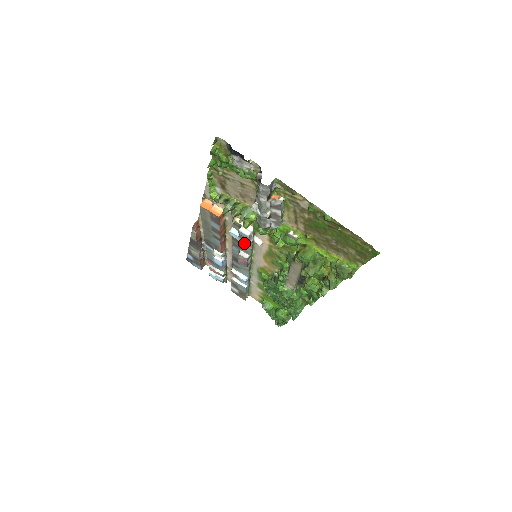
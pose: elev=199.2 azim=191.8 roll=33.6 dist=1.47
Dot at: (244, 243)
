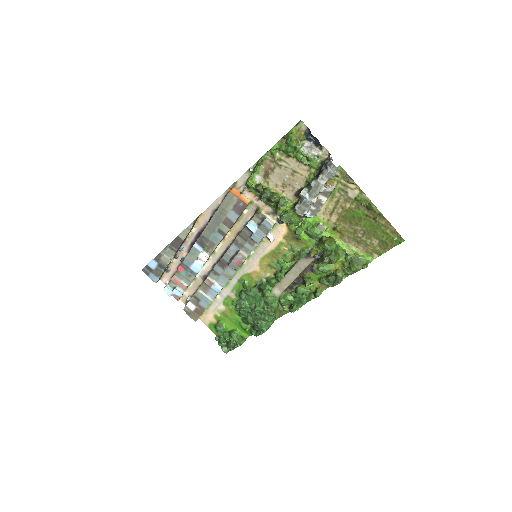
Dot at: (259, 236)
